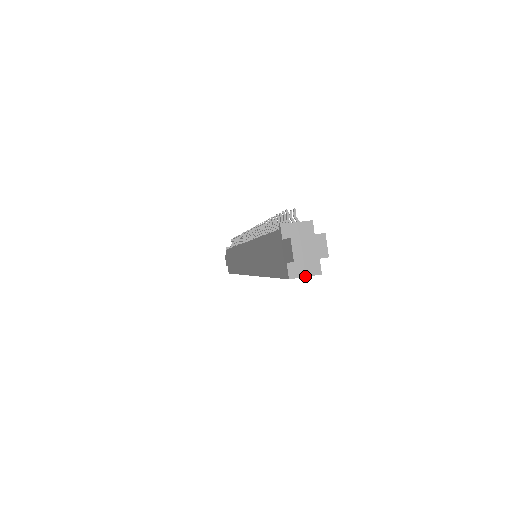
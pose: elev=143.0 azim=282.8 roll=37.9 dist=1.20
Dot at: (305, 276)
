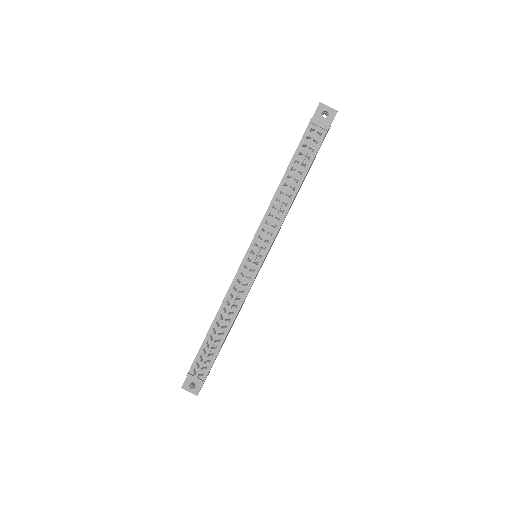
Dot at: occluded
